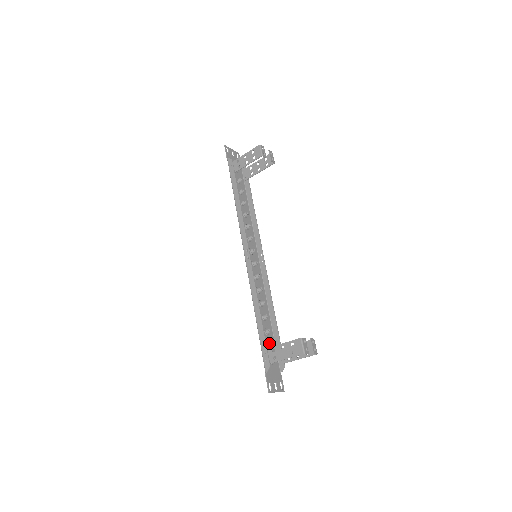
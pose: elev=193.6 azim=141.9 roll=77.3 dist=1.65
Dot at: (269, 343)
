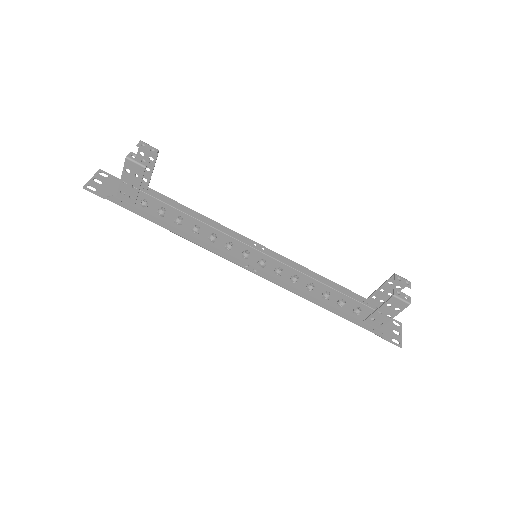
Dot at: (354, 310)
